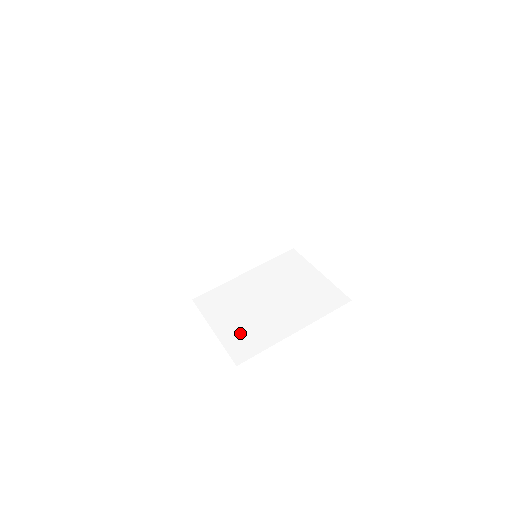
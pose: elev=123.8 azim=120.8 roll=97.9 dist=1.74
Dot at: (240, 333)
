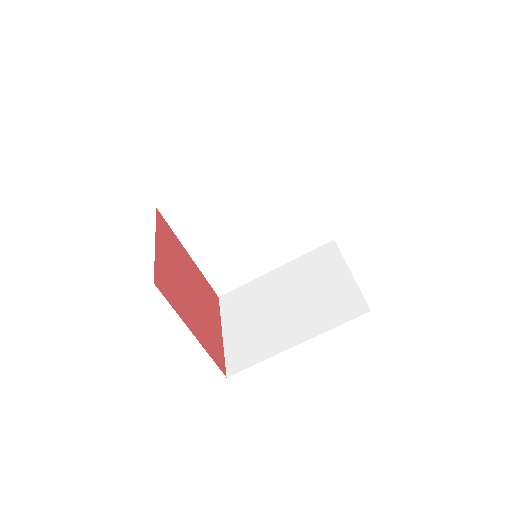
Dot at: (244, 340)
